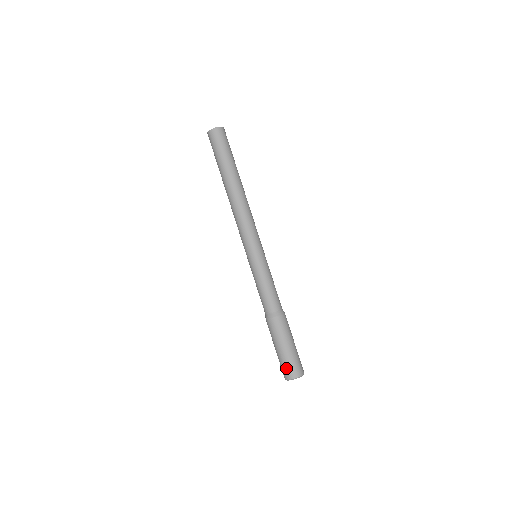
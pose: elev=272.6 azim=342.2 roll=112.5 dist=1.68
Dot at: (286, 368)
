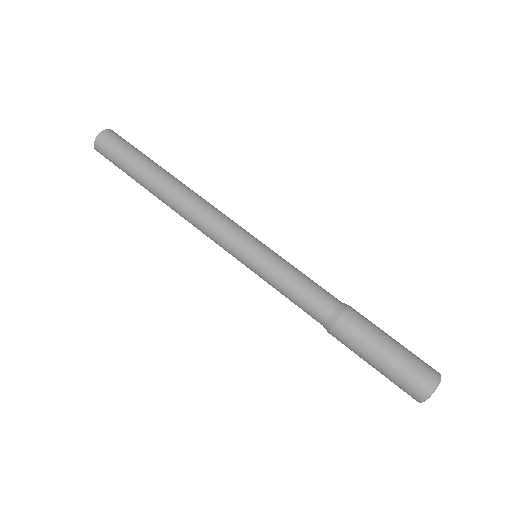
Dot at: (407, 385)
